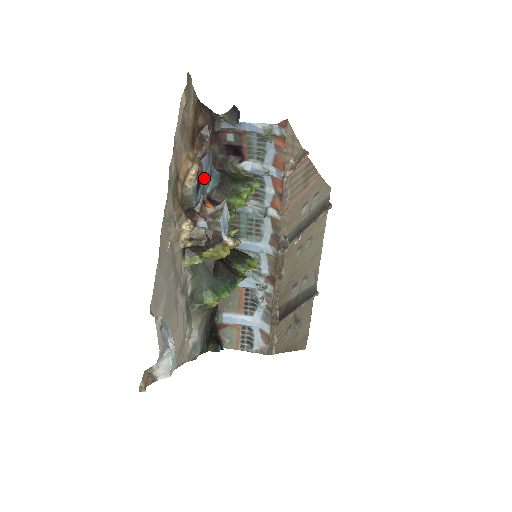
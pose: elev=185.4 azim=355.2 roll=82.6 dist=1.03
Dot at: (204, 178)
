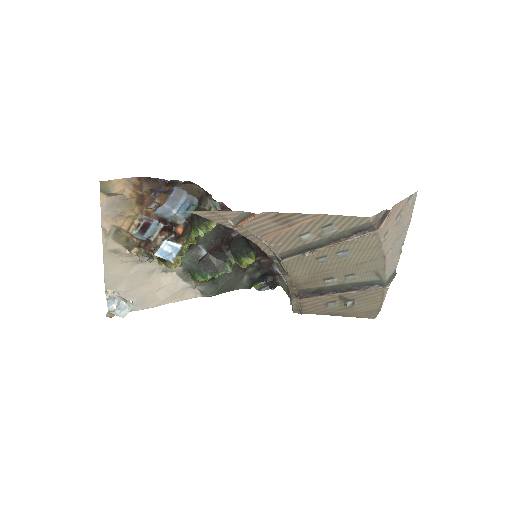
Dot at: (172, 214)
